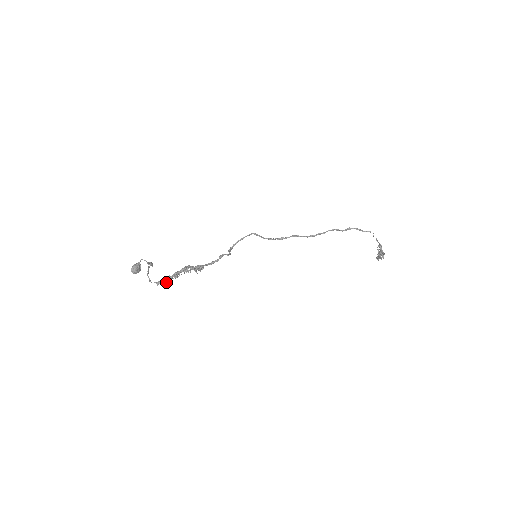
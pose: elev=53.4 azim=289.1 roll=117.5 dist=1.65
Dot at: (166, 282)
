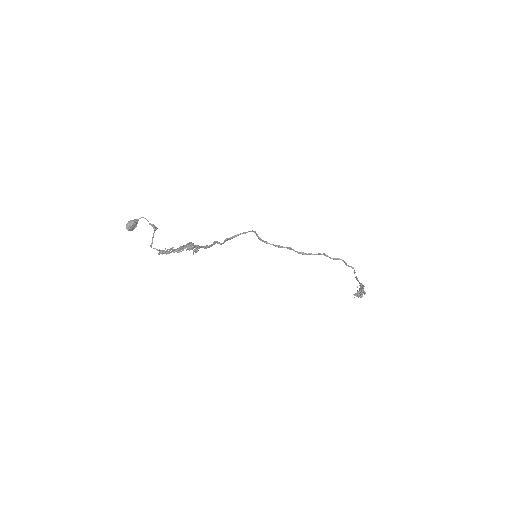
Dot at: occluded
